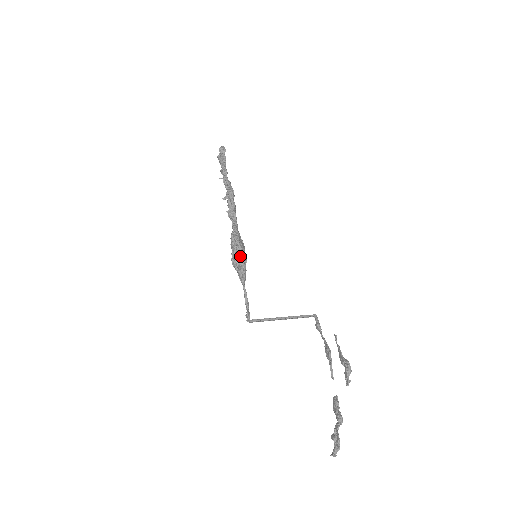
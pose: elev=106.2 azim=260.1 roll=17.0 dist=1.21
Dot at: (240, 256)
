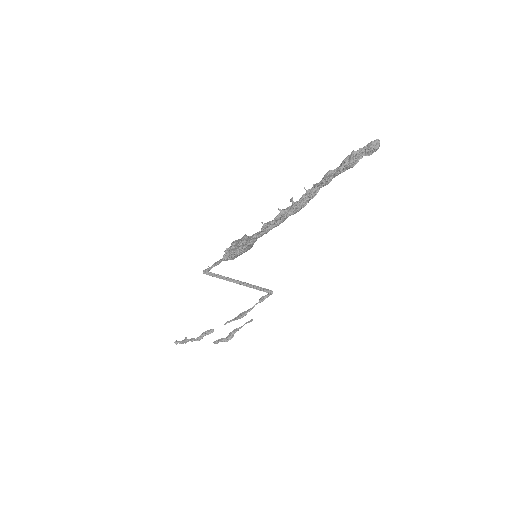
Dot at: (231, 257)
